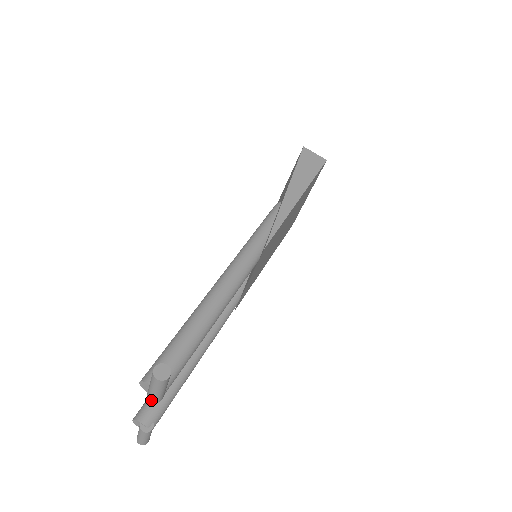
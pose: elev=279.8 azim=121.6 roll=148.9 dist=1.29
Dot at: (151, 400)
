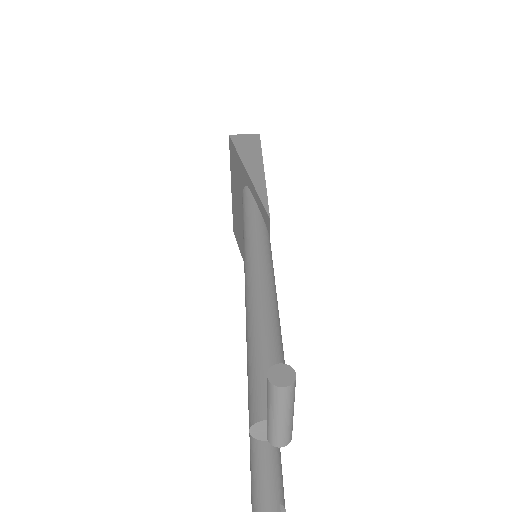
Dot at: (280, 445)
